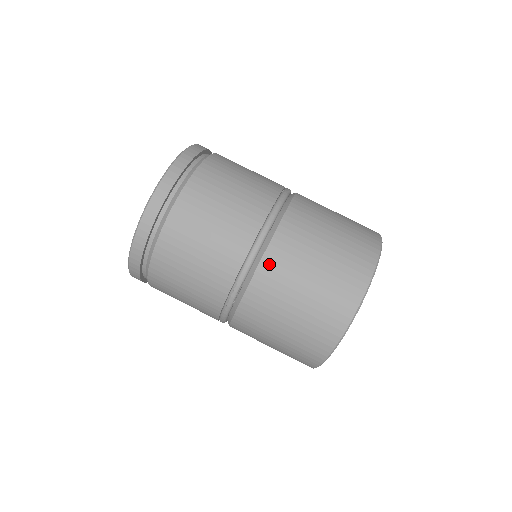
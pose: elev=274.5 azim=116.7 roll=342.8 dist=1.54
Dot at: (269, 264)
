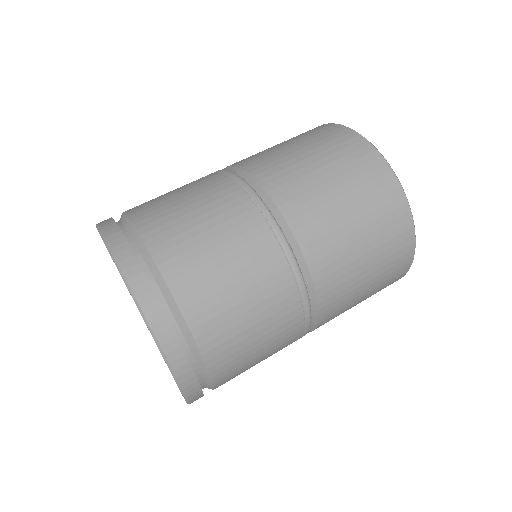
Dot at: (254, 167)
